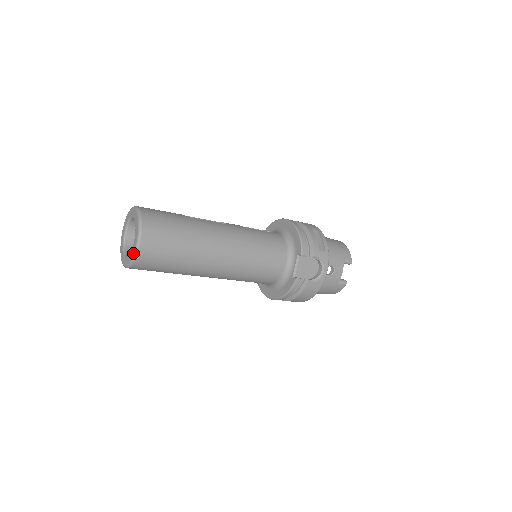
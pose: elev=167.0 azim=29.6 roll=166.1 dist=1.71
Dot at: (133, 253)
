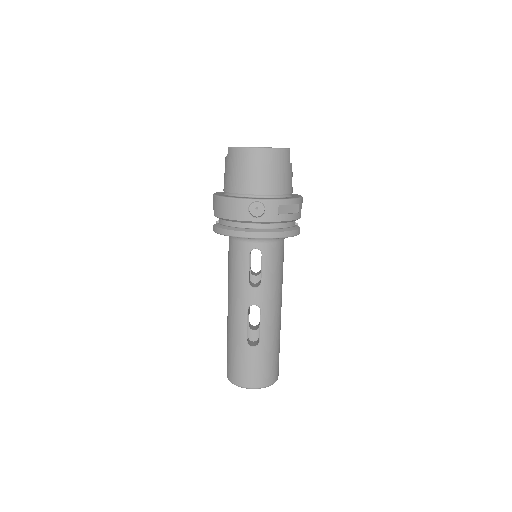
Dot at: occluded
